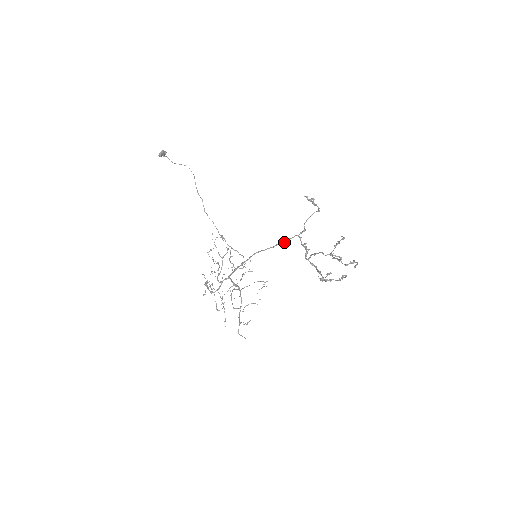
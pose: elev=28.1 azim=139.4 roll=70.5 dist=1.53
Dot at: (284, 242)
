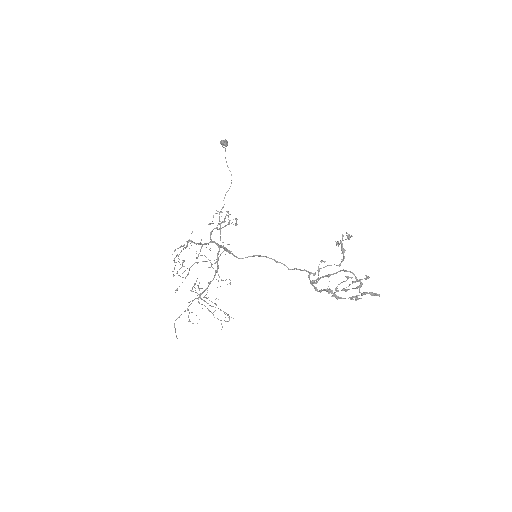
Dot at: occluded
